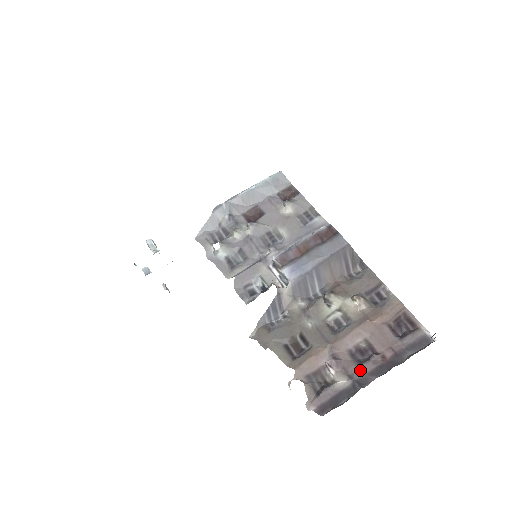
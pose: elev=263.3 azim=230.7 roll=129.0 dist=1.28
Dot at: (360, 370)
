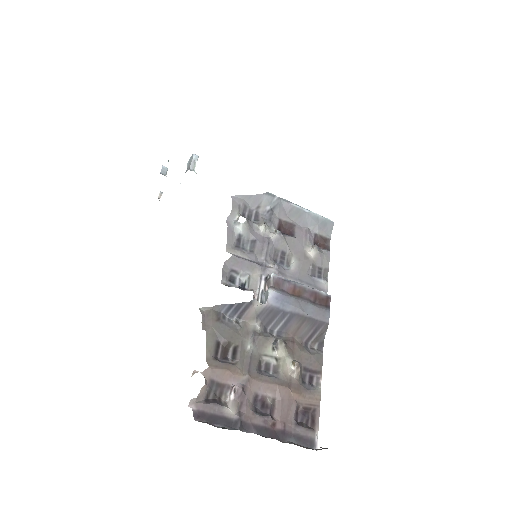
Dot at: (251, 416)
